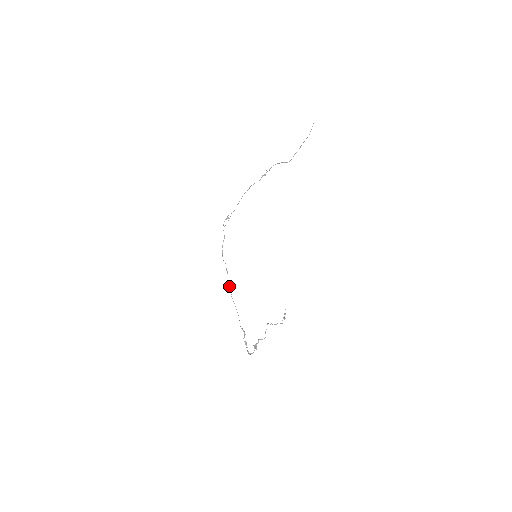
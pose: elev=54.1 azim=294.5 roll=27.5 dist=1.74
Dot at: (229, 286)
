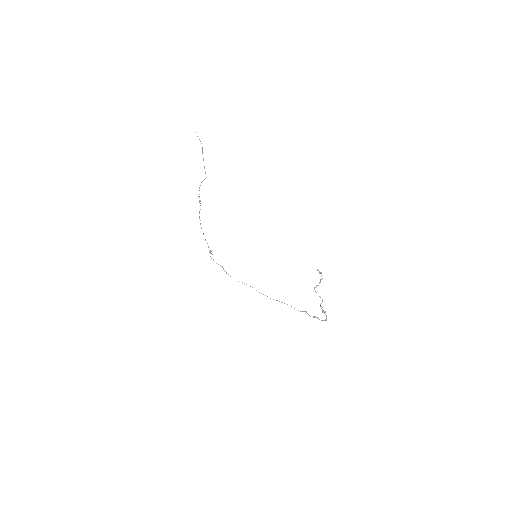
Dot at: occluded
